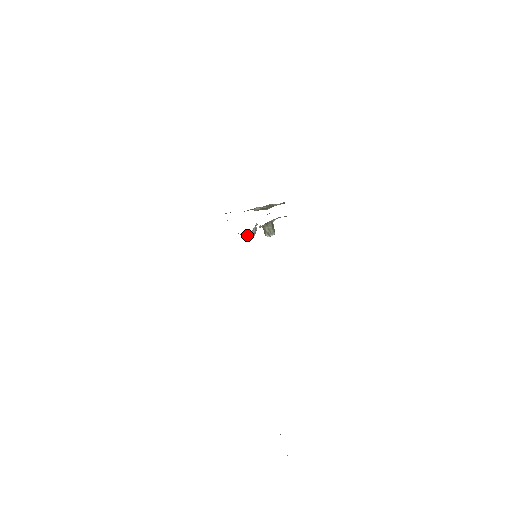
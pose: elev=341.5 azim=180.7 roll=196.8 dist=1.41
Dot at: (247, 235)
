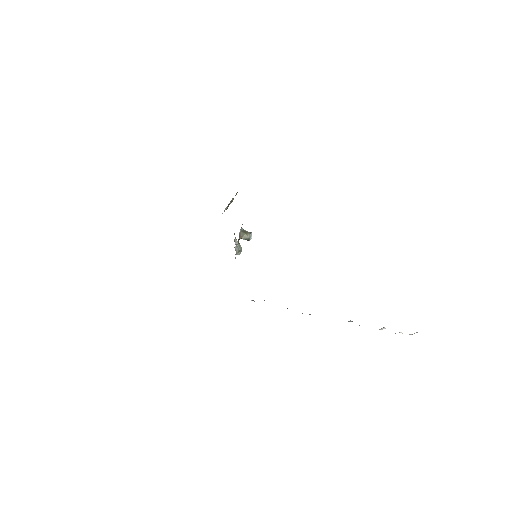
Dot at: (236, 254)
